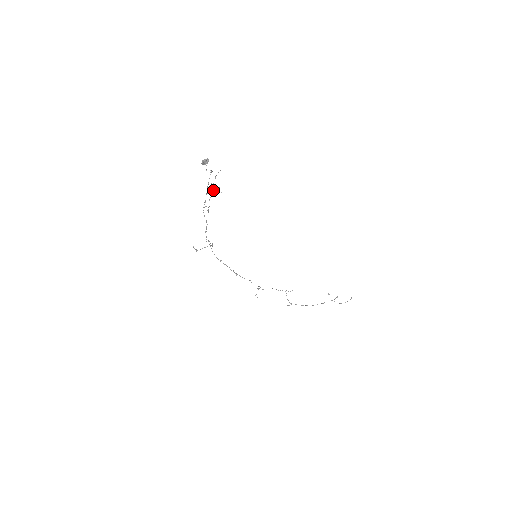
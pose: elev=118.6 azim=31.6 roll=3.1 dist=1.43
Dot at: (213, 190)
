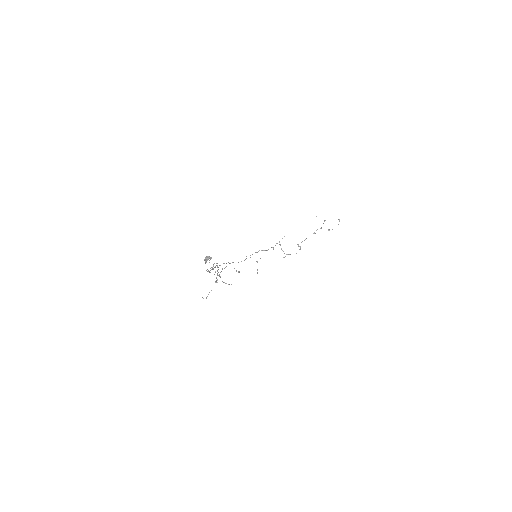
Dot at: occluded
